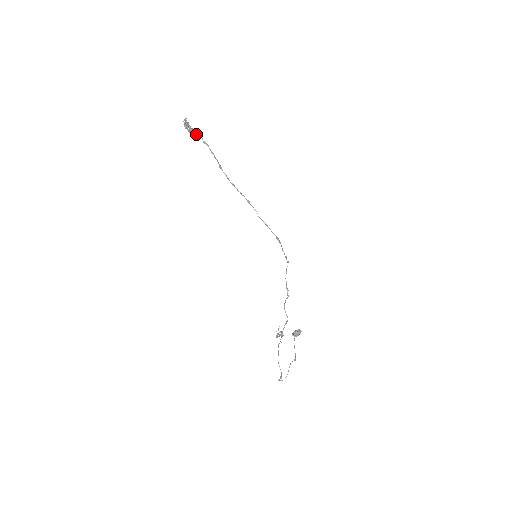
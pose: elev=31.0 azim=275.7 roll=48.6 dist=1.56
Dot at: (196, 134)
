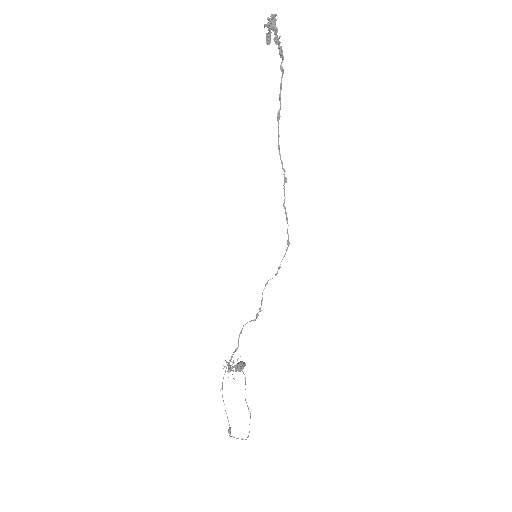
Dot at: (279, 48)
